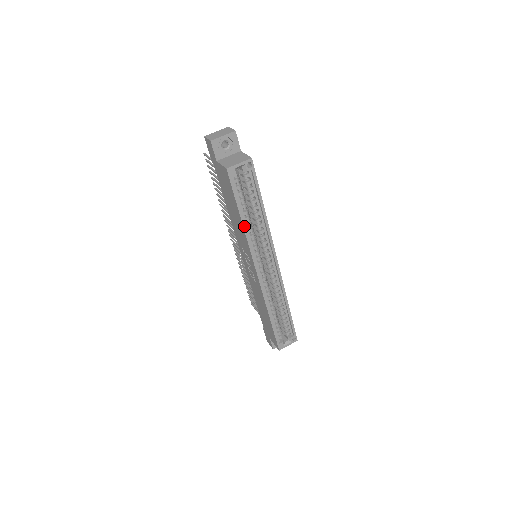
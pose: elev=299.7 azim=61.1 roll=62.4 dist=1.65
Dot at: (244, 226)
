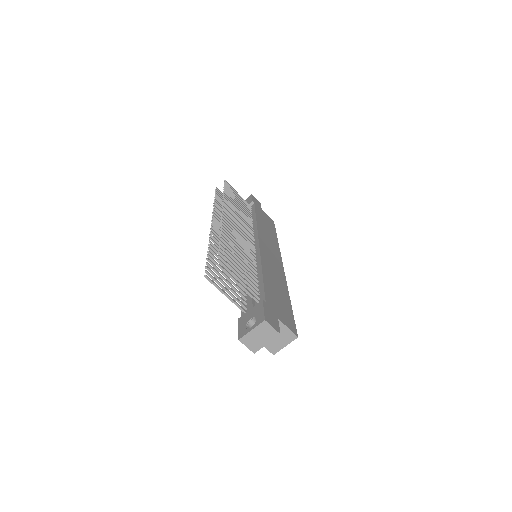
Dot at: occluded
